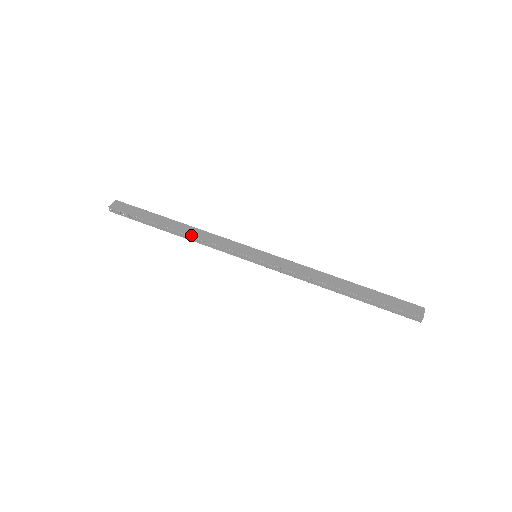
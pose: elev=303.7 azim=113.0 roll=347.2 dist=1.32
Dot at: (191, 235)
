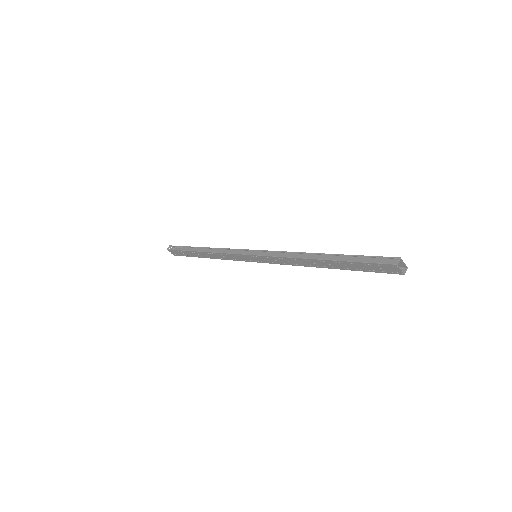
Dot at: (214, 248)
